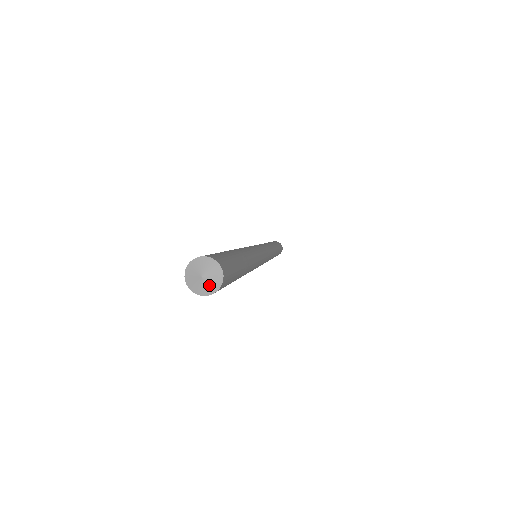
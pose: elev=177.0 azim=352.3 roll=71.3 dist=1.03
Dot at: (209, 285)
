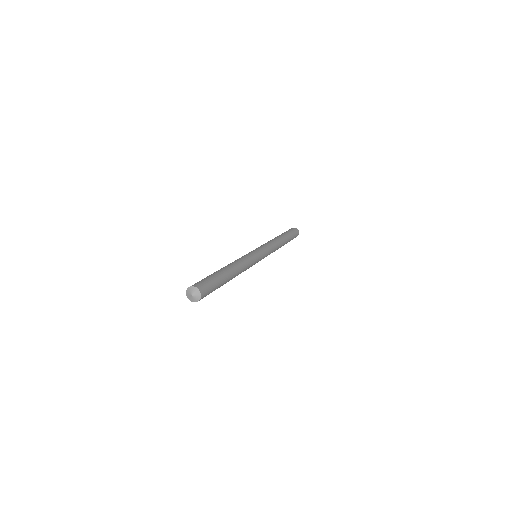
Dot at: (196, 298)
